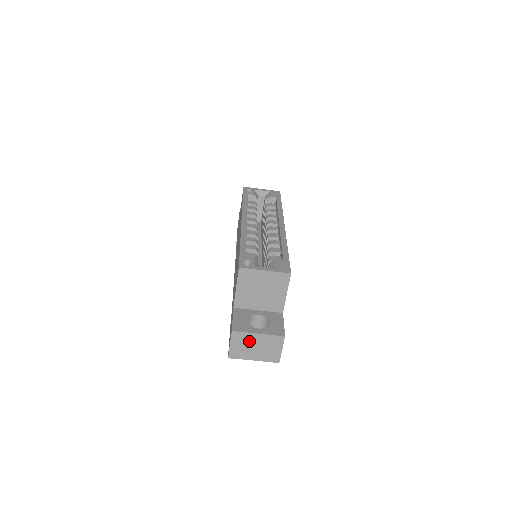
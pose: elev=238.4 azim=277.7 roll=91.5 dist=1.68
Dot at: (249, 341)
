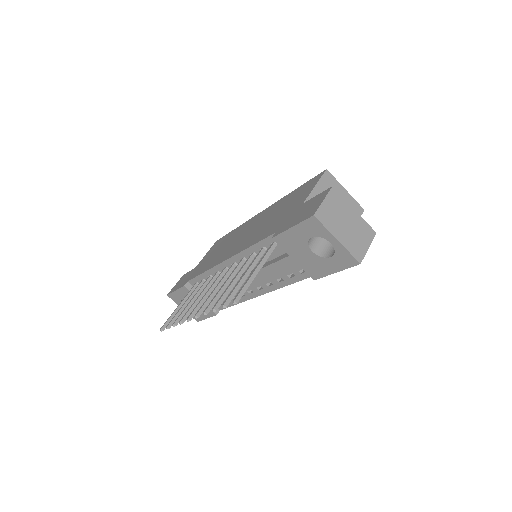
Dot at: (343, 211)
